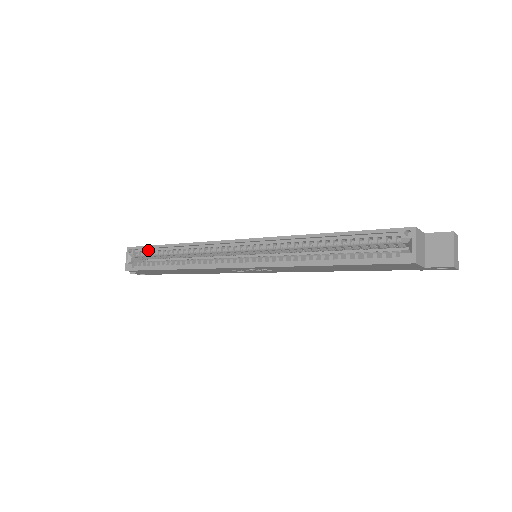
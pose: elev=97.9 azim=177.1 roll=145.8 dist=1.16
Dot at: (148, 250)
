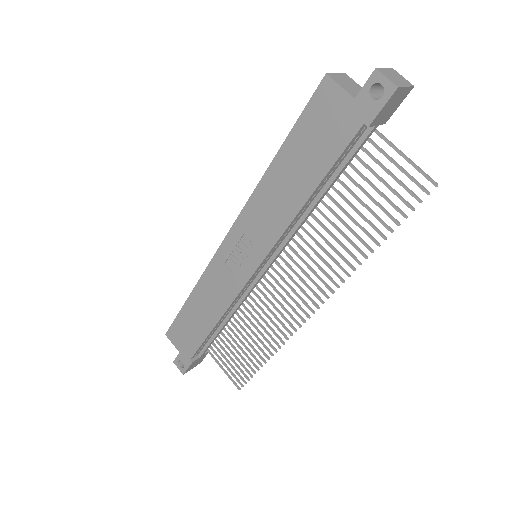
Dot at: occluded
